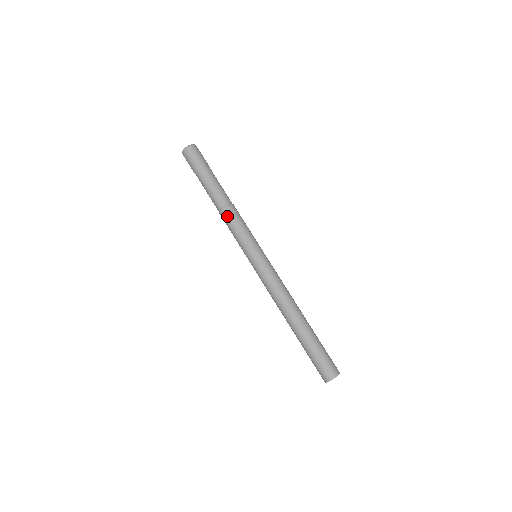
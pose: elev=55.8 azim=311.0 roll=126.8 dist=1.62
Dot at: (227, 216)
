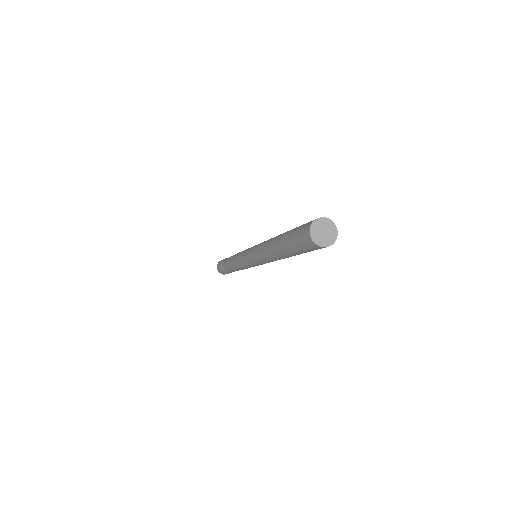
Dot at: (233, 262)
